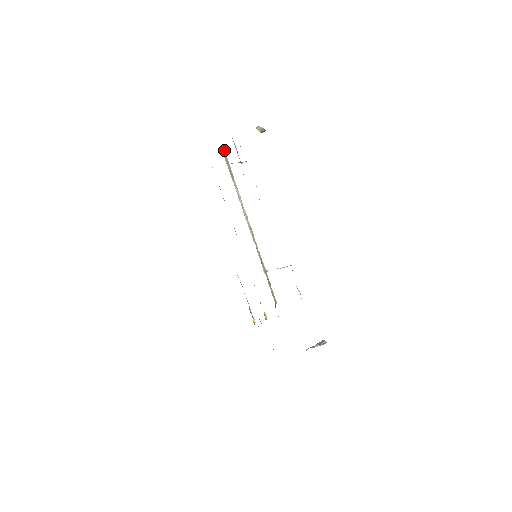
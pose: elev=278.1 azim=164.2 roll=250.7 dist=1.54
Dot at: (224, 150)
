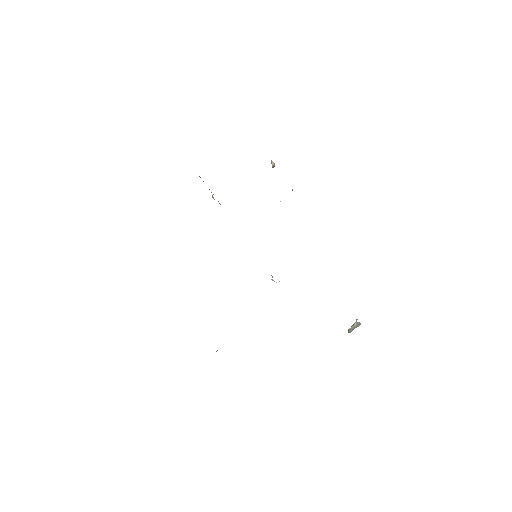
Dot at: occluded
